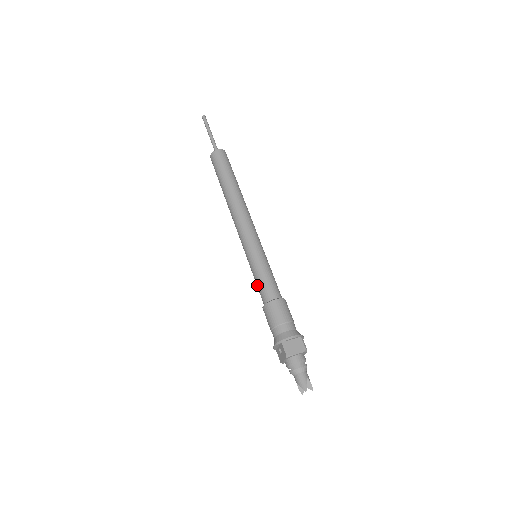
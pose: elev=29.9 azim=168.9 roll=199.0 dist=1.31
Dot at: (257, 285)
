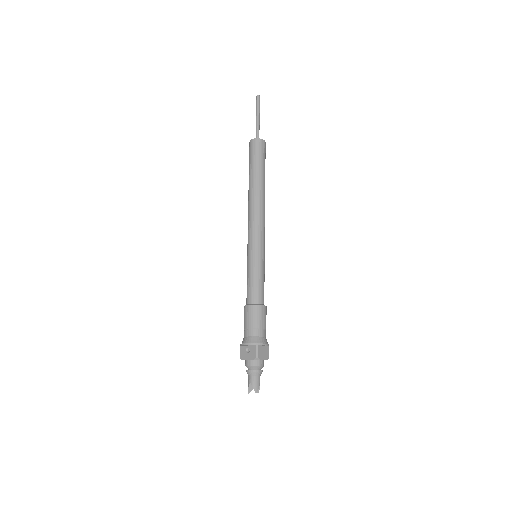
Dot at: (249, 283)
